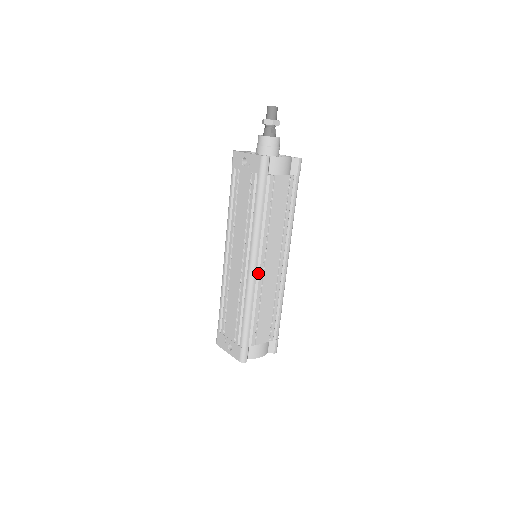
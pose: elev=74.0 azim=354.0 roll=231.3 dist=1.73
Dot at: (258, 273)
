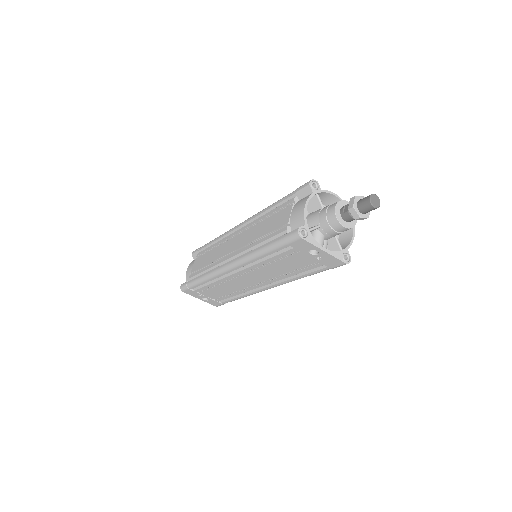
Dot at: occluded
